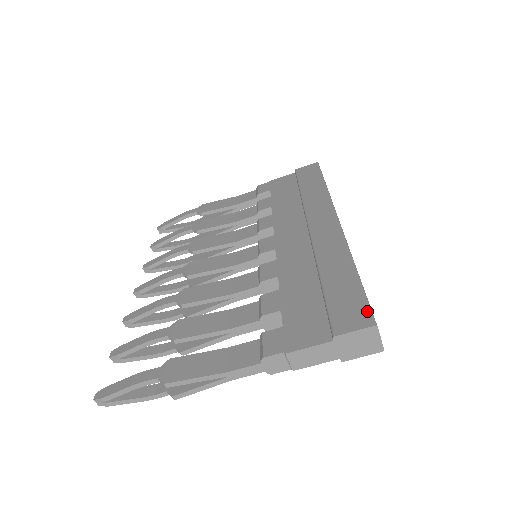
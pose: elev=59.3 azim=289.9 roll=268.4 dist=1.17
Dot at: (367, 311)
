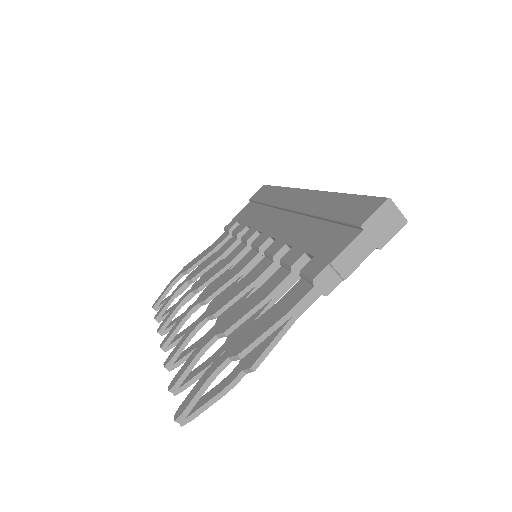
Dot at: (375, 198)
